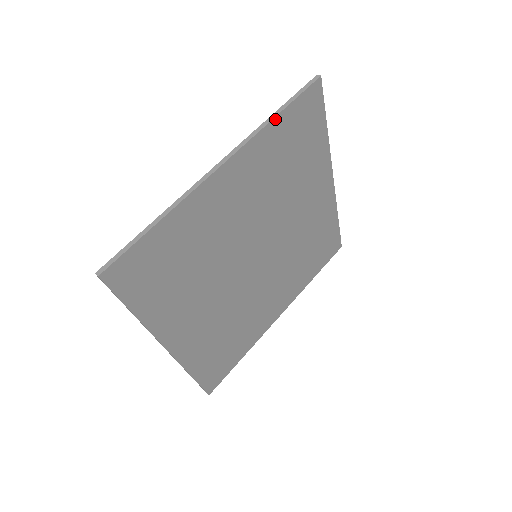
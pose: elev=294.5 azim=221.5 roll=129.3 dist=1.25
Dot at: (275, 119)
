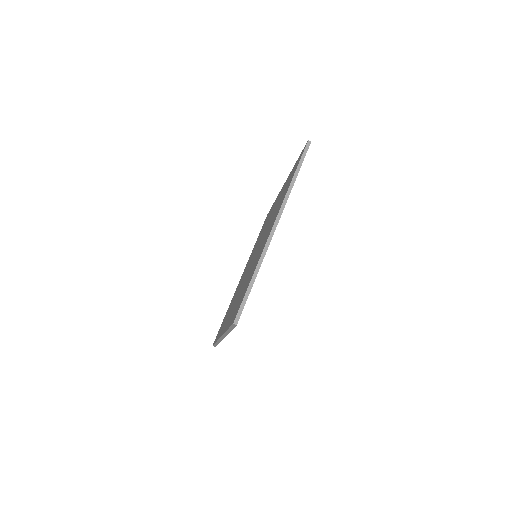
Dot at: (294, 182)
